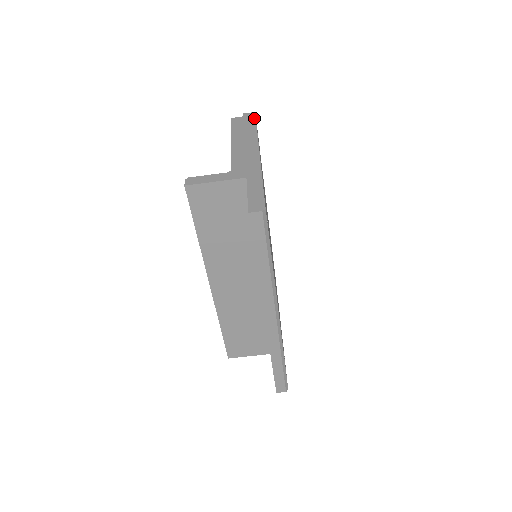
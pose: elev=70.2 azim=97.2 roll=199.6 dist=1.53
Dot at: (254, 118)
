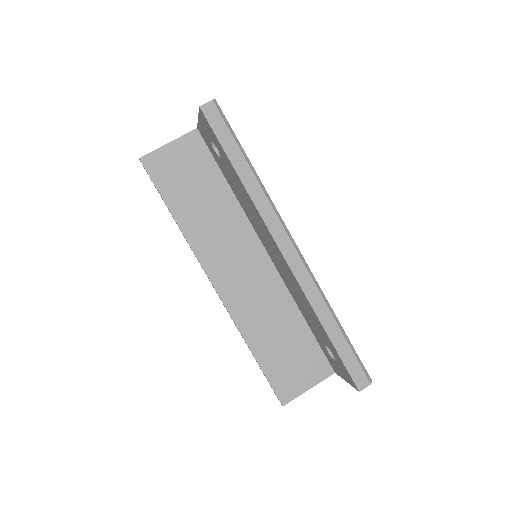
Dot at: occluded
